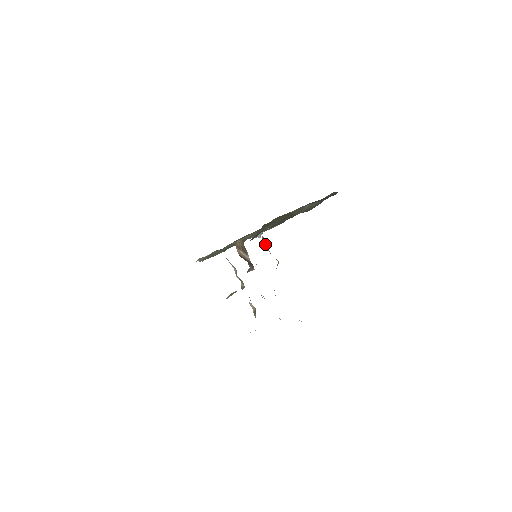
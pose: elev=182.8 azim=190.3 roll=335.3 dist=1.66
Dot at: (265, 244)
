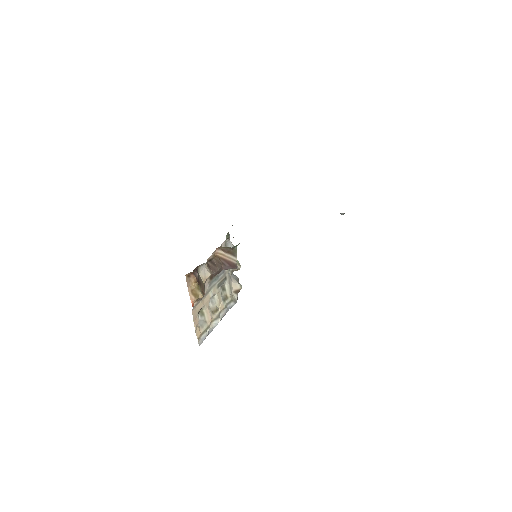
Dot at: (194, 280)
